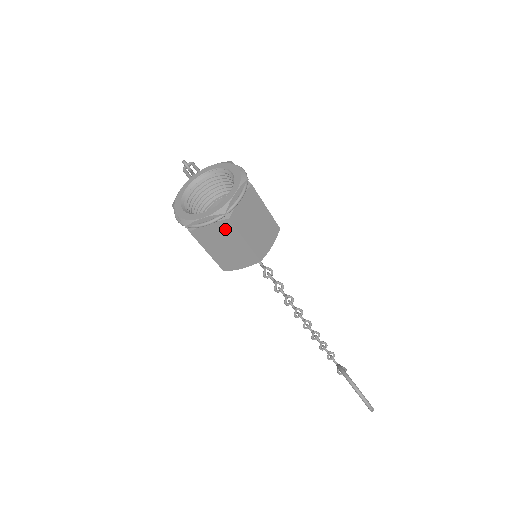
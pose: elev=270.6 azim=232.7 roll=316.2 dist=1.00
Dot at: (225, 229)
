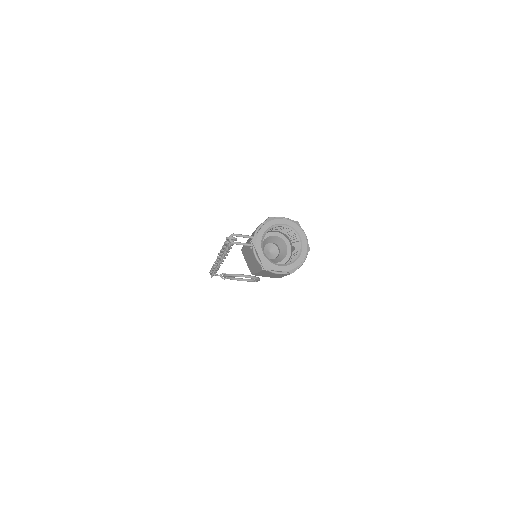
Dot at: occluded
